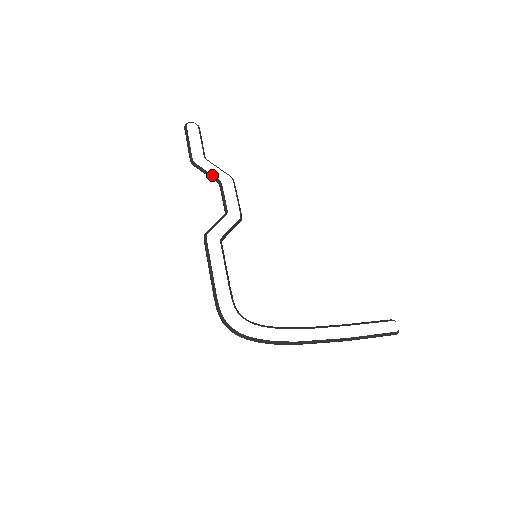
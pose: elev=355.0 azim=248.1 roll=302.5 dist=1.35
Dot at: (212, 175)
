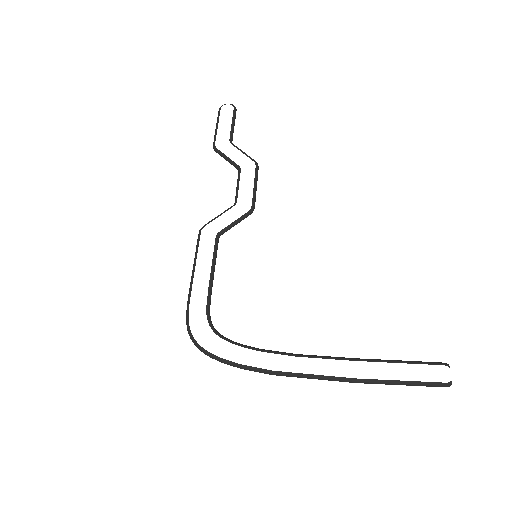
Dot at: occluded
